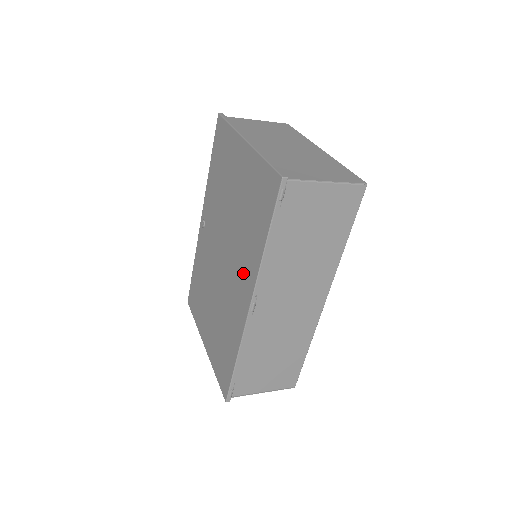
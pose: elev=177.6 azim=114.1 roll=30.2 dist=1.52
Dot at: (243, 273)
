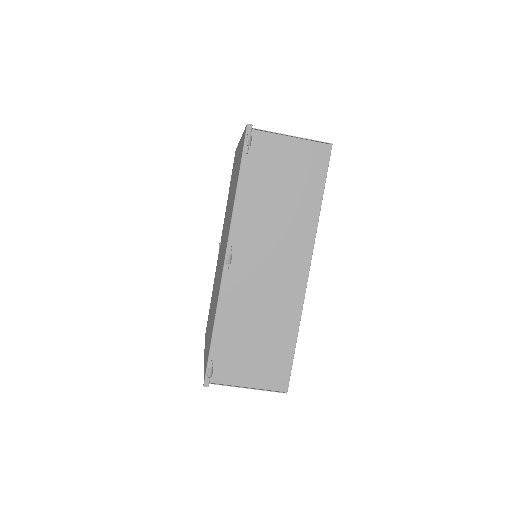
Dot at: (226, 237)
